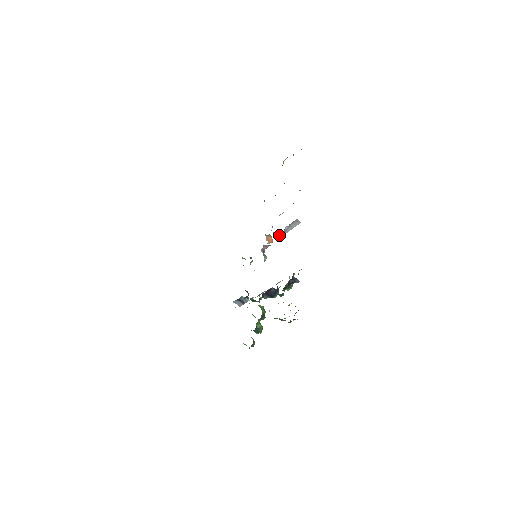
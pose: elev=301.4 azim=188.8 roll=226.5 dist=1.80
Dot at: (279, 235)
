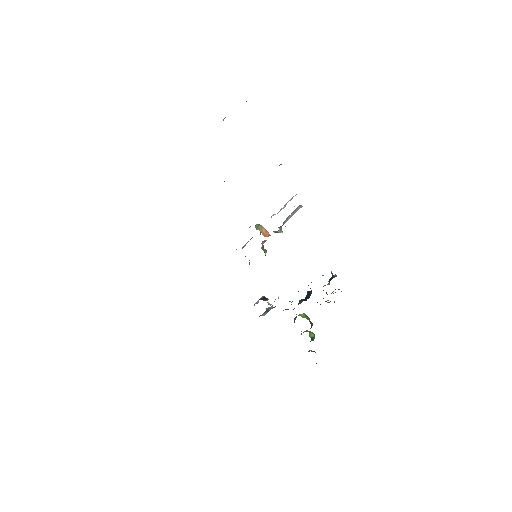
Dot at: (279, 227)
